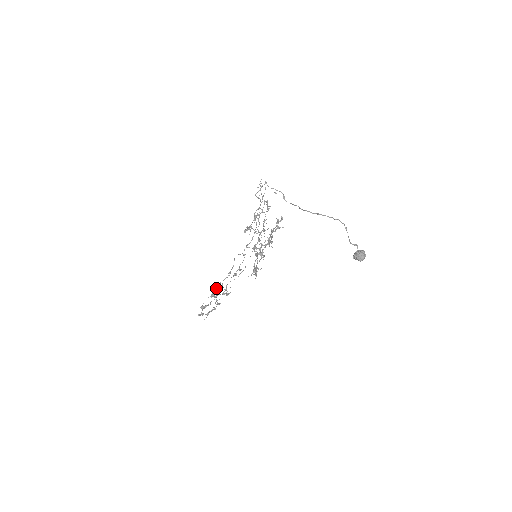
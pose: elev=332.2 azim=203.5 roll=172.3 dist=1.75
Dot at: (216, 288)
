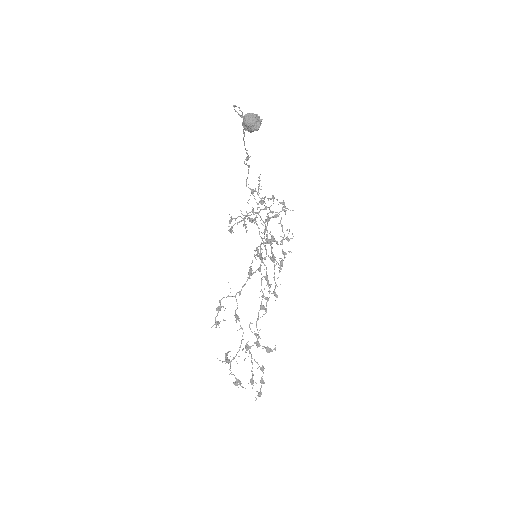
Dot at: (216, 309)
